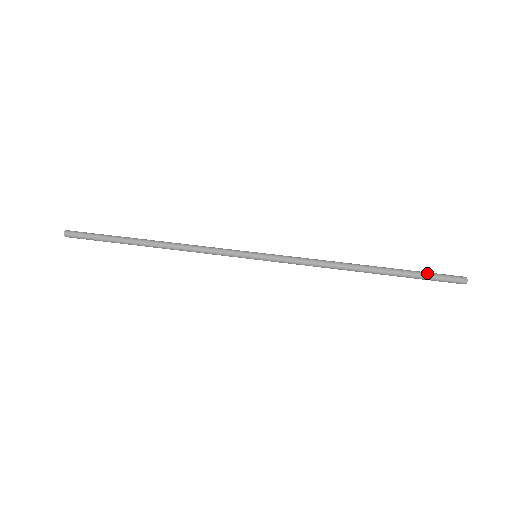
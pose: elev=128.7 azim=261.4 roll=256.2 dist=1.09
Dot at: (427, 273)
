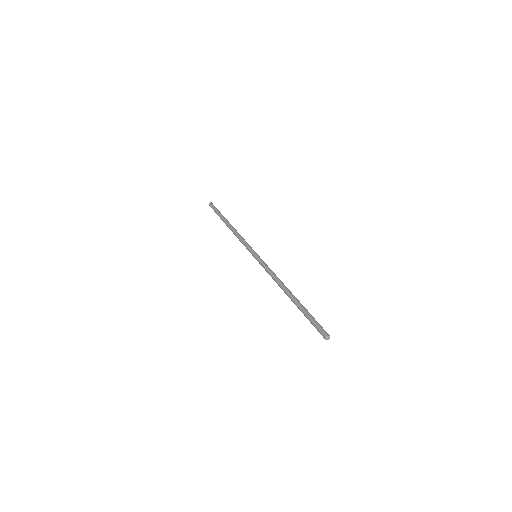
Dot at: (313, 317)
